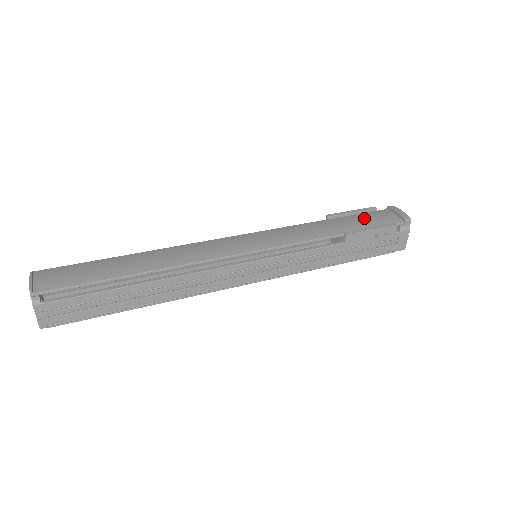
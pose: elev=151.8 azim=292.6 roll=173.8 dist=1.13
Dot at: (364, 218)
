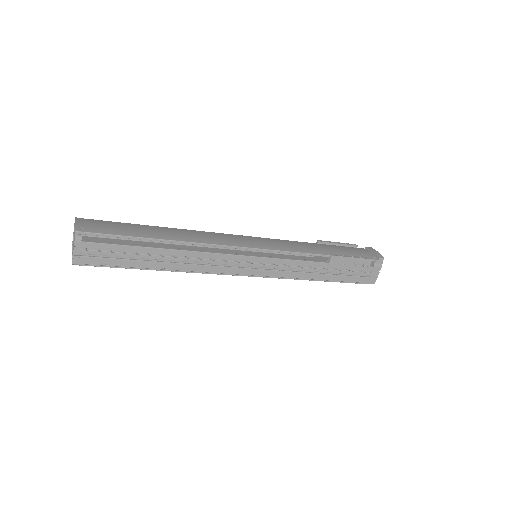
Dot at: (347, 249)
